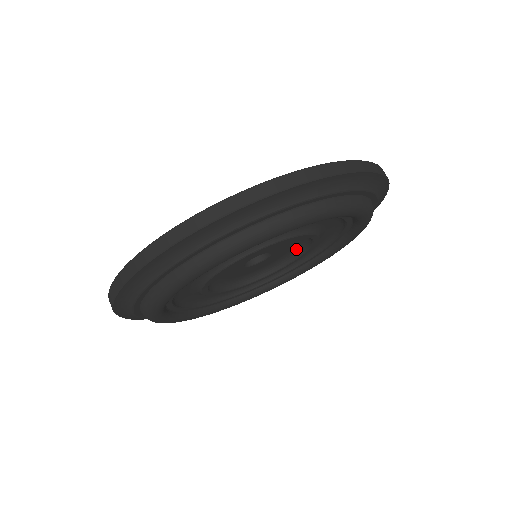
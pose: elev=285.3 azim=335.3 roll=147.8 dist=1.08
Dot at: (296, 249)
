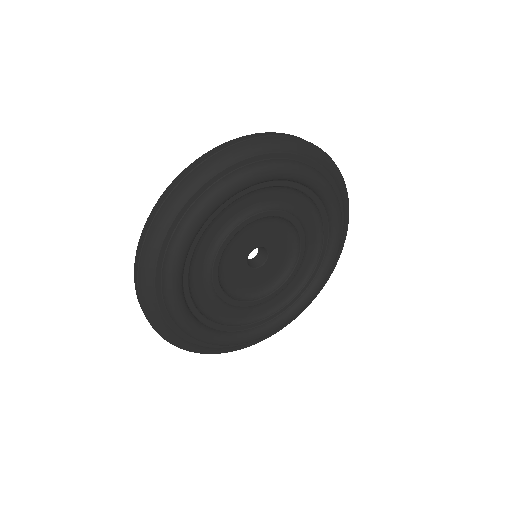
Dot at: (283, 272)
